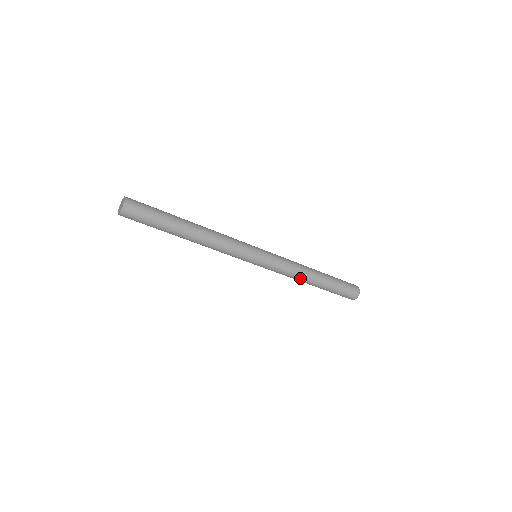
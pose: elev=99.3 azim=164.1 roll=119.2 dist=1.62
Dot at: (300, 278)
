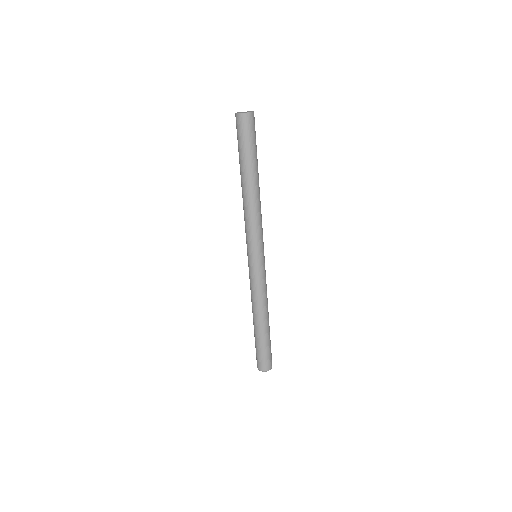
Dot at: (255, 307)
